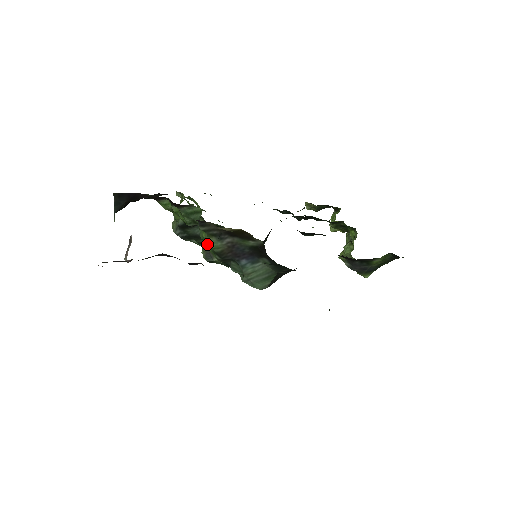
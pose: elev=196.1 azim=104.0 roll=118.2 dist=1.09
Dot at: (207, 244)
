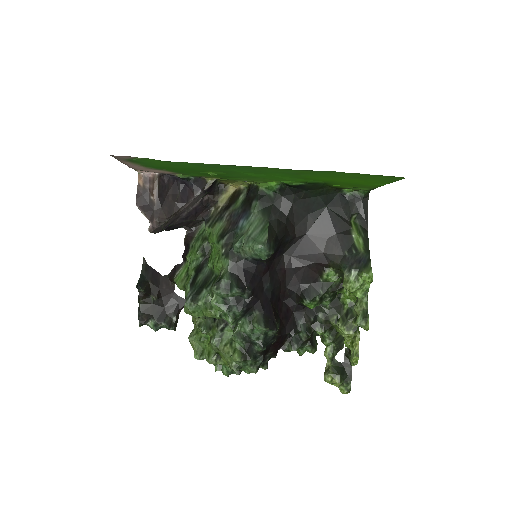
Dot at: (214, 259)
